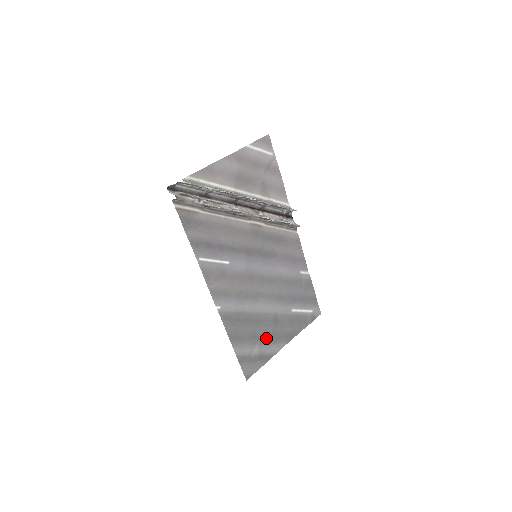
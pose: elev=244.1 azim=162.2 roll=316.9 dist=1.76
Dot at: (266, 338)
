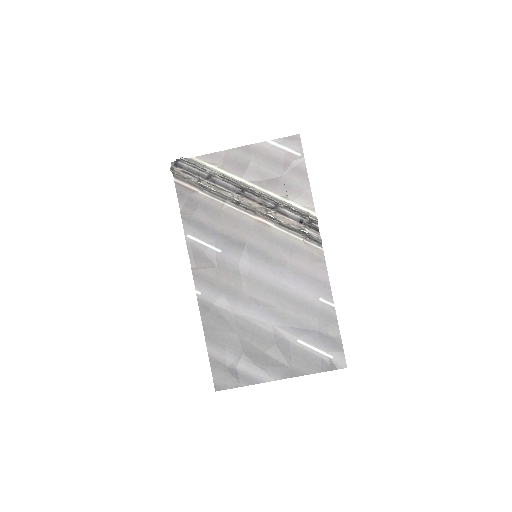
Dot at: (253, 356)
